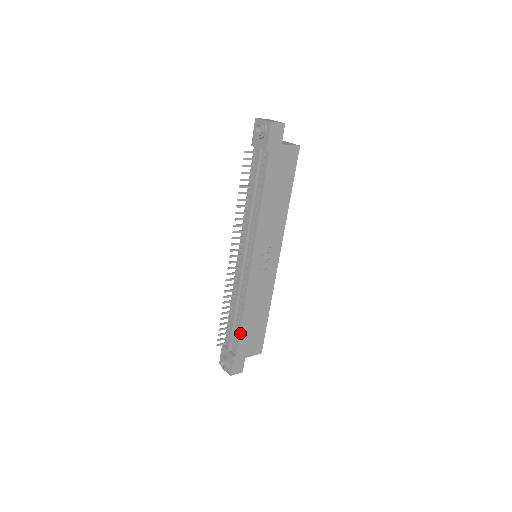
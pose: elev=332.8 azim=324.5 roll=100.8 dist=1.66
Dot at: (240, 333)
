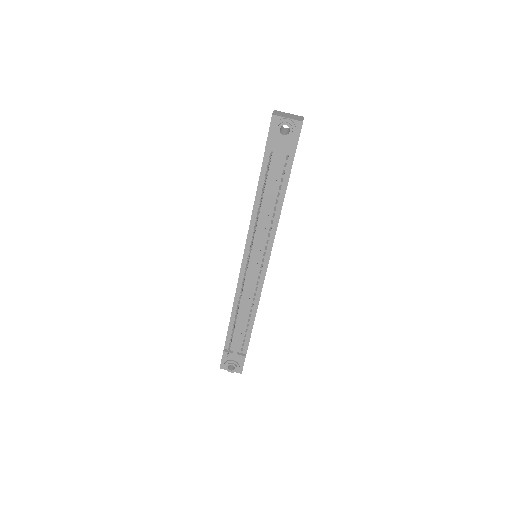
Dot at: occluded
